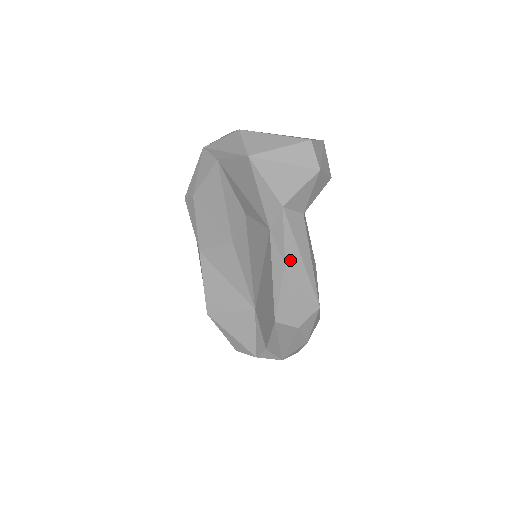
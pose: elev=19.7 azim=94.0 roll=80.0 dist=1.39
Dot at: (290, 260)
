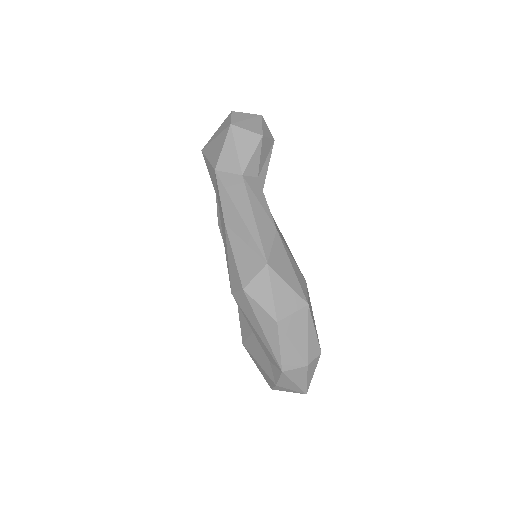
Dot at: (228, 217)
